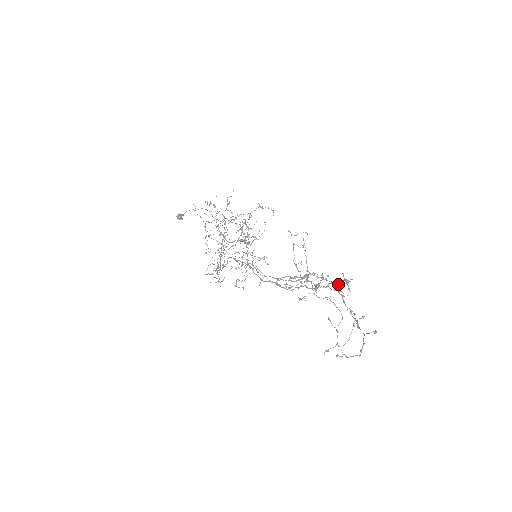
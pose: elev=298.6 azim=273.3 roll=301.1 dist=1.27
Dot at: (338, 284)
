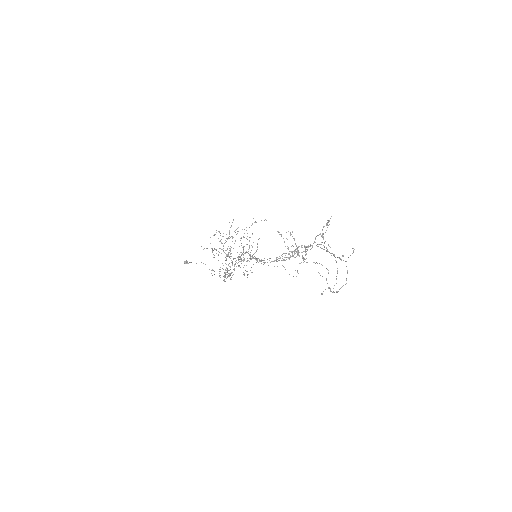
Dot at: (322, 233)
